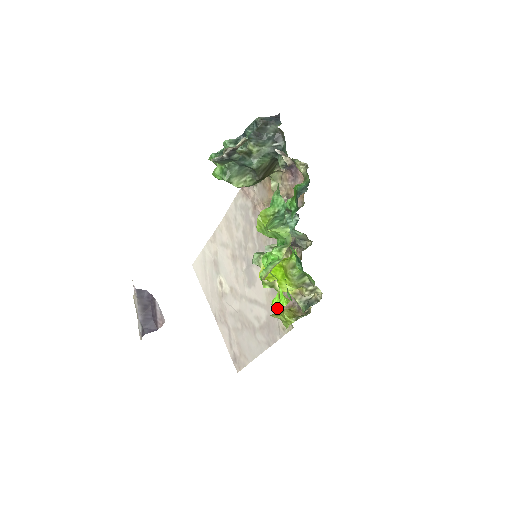
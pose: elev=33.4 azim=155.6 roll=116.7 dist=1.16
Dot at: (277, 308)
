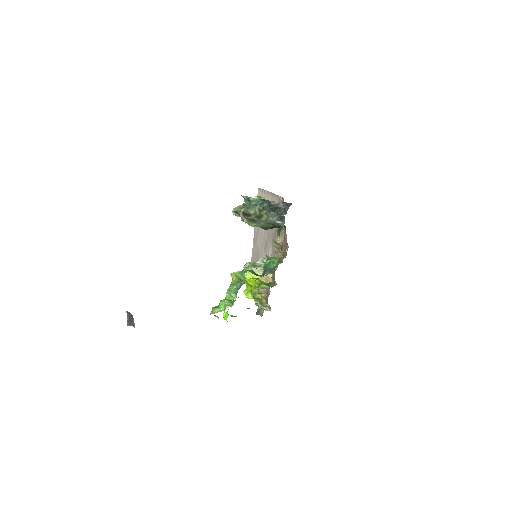
Dot at: (224, 318)
